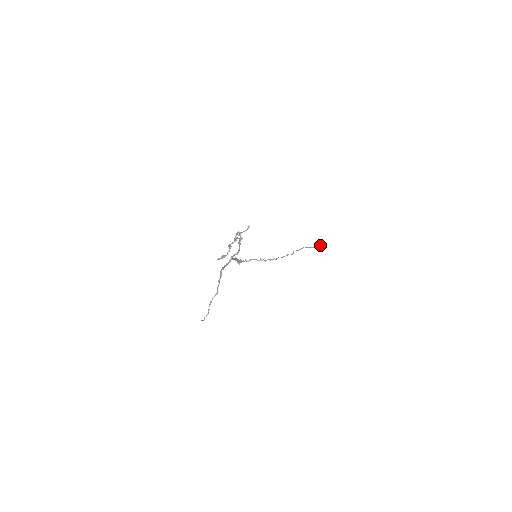
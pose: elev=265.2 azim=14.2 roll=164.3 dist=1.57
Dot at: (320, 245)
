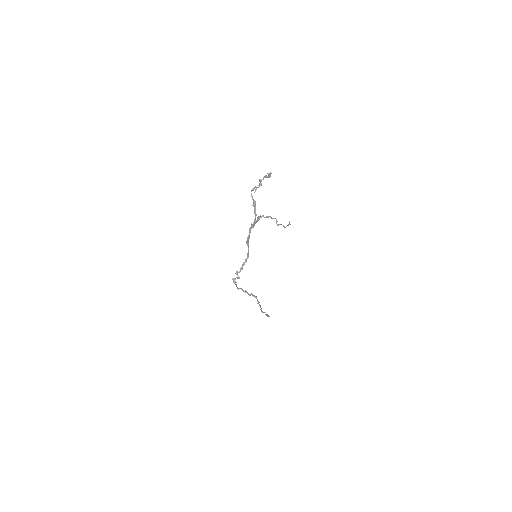
Dot at: (268, 315)
